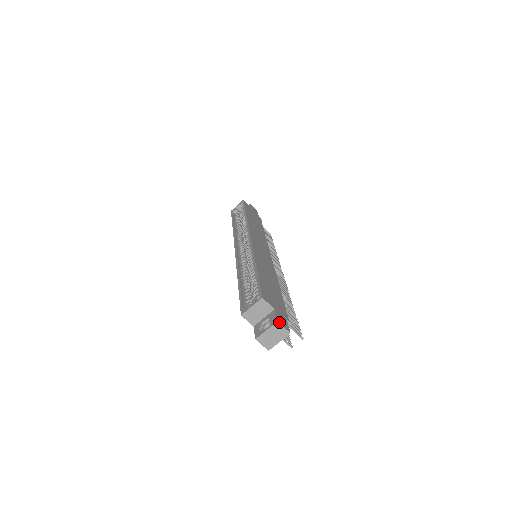
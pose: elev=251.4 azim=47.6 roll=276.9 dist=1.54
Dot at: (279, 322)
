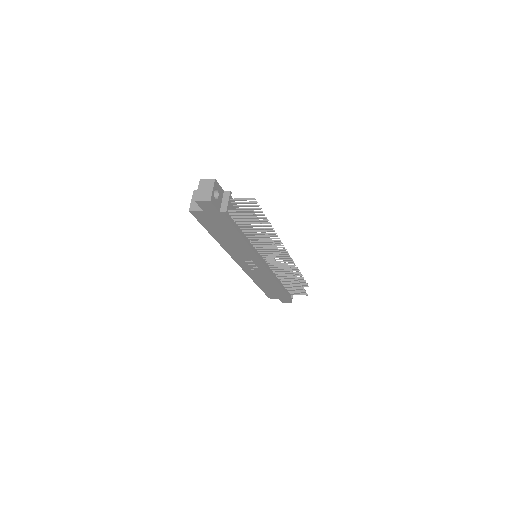
Dot at: (202, 180)
